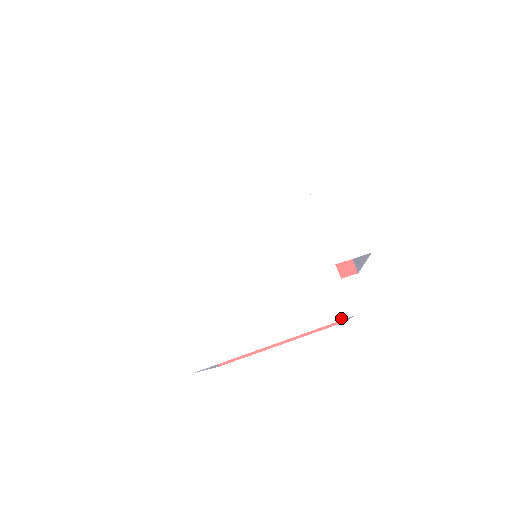
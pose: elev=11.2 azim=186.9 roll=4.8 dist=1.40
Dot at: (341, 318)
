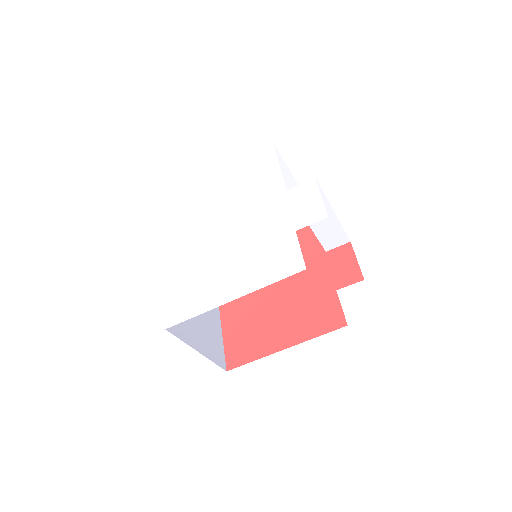
Dot at: (293, 273)
